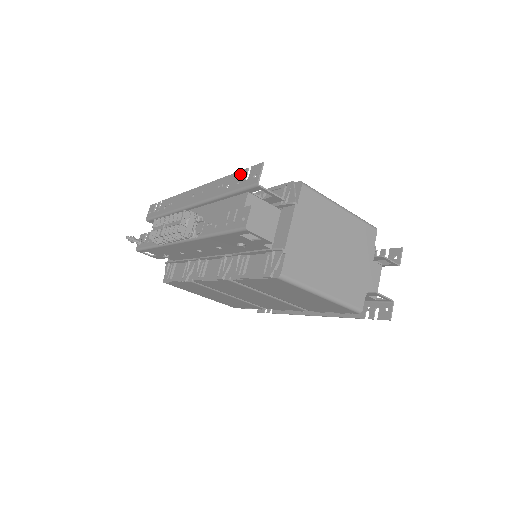
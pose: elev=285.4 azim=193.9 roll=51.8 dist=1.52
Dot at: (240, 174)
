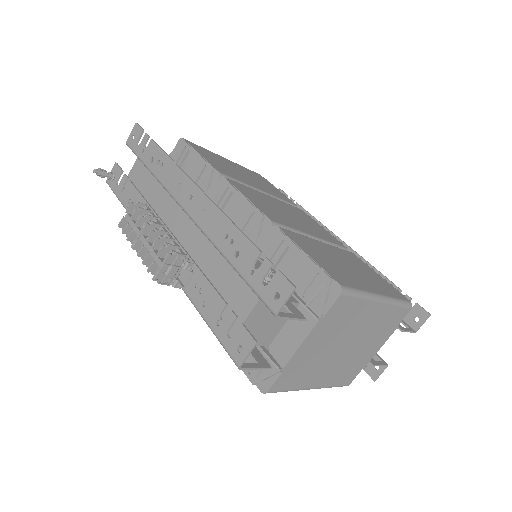
Dot at: (259, 256)
